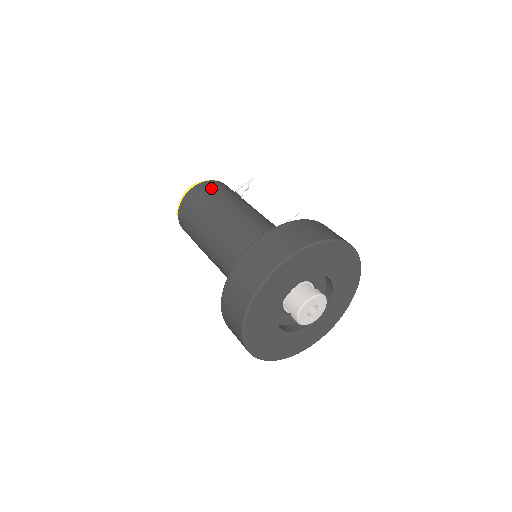
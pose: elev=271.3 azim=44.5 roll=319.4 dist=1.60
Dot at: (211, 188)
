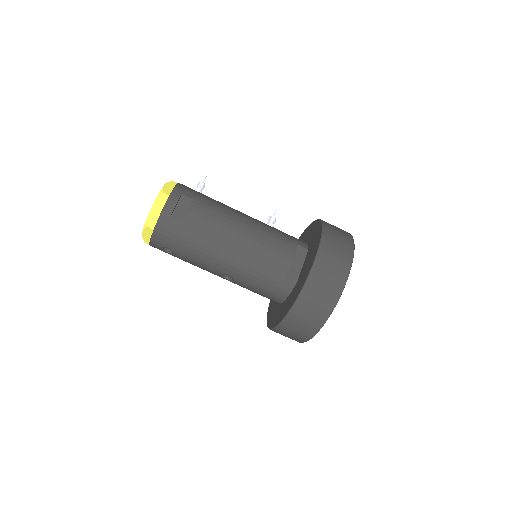
Dot at: (191, 194)
